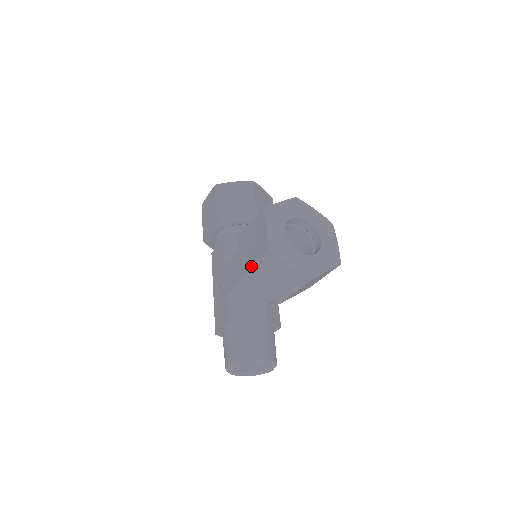
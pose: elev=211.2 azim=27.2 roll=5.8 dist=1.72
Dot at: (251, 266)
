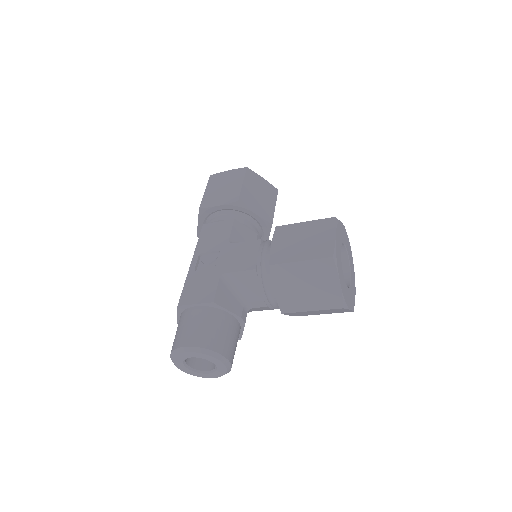
Dot at: (294, 260)
